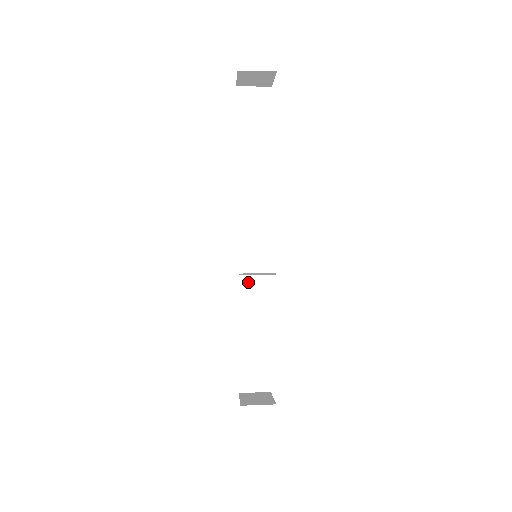
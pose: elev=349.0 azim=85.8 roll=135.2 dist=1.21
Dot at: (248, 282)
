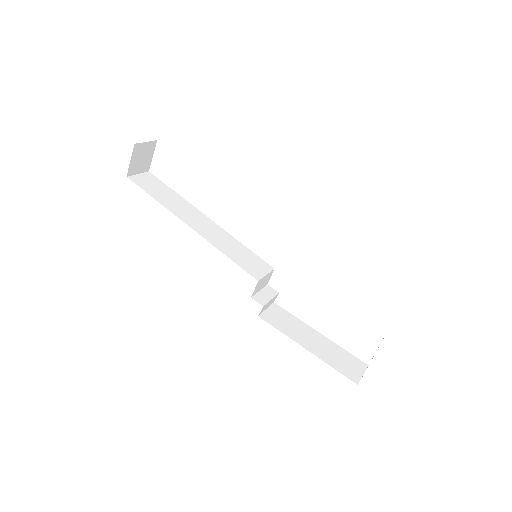
Dot at: (263, 298)
